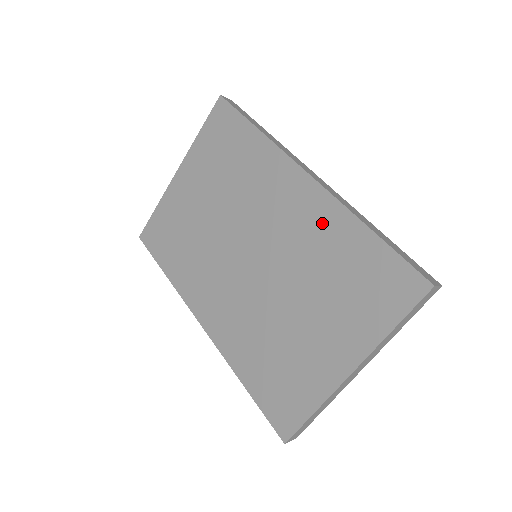
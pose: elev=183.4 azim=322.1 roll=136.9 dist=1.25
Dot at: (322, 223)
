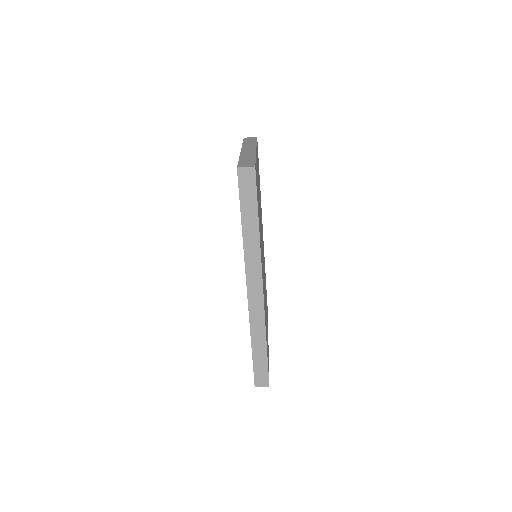
Dot at: occluded
